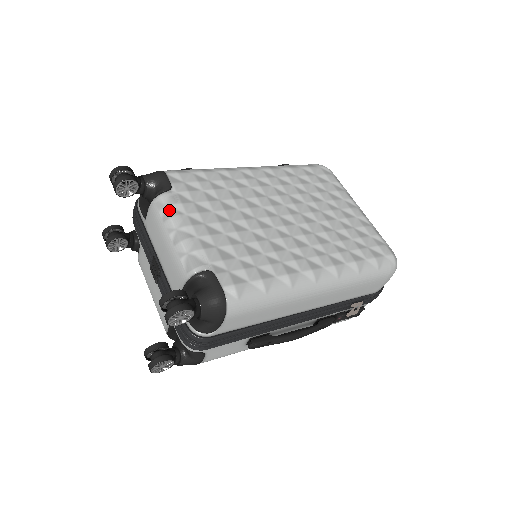
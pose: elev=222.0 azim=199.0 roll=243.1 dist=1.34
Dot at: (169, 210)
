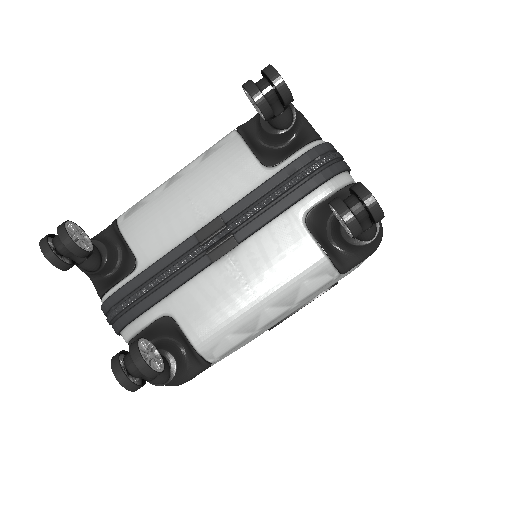
Dot at: (144, 198)
